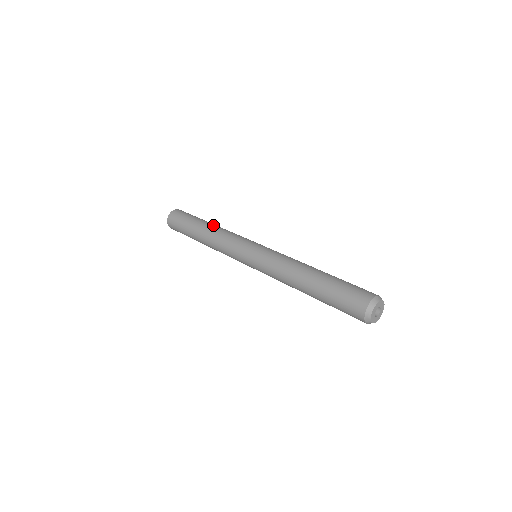
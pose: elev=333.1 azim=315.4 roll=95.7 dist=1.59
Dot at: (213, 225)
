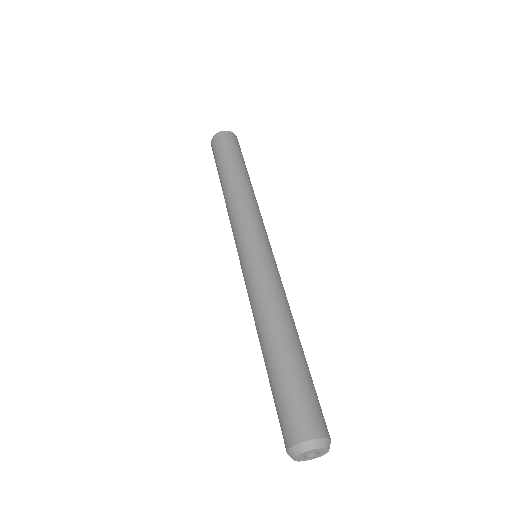
Dot at: occluded
